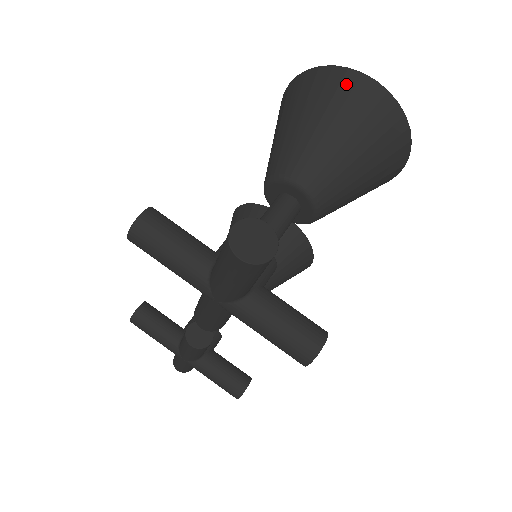
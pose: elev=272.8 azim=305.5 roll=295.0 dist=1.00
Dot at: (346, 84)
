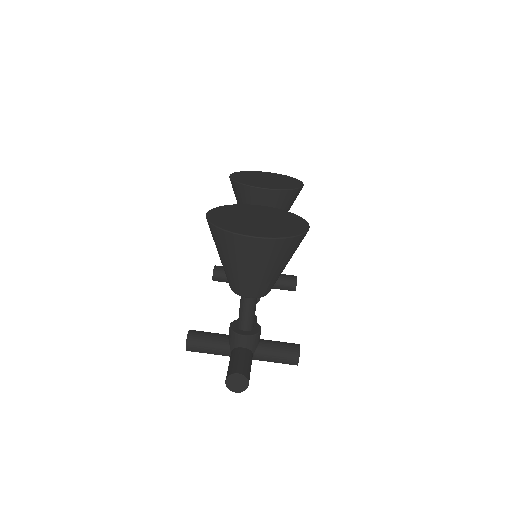
Dot at: (238, 244)
